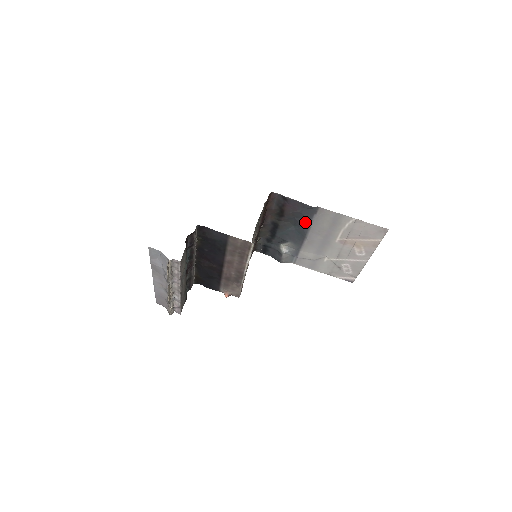
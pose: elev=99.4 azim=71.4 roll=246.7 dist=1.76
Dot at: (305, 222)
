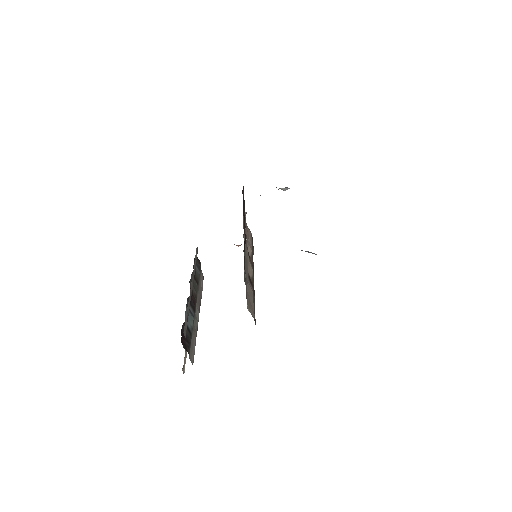
Dot at: occluded
